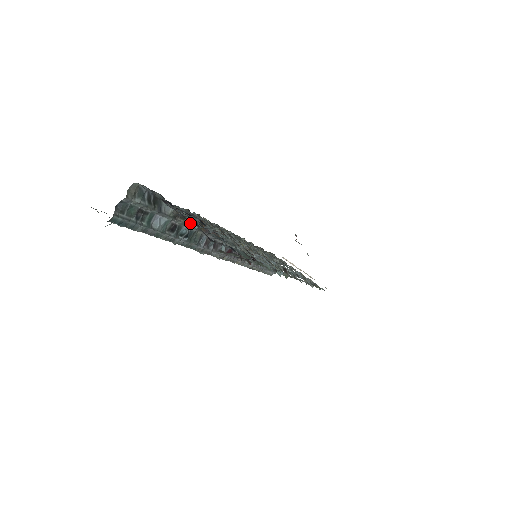
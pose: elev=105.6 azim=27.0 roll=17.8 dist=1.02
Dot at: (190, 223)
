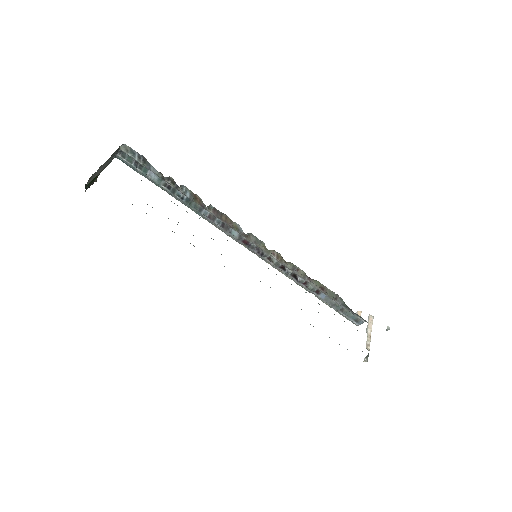
Dot at: (182, 191)
